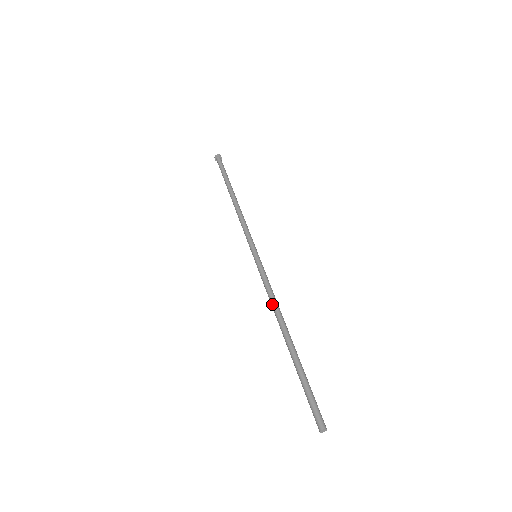
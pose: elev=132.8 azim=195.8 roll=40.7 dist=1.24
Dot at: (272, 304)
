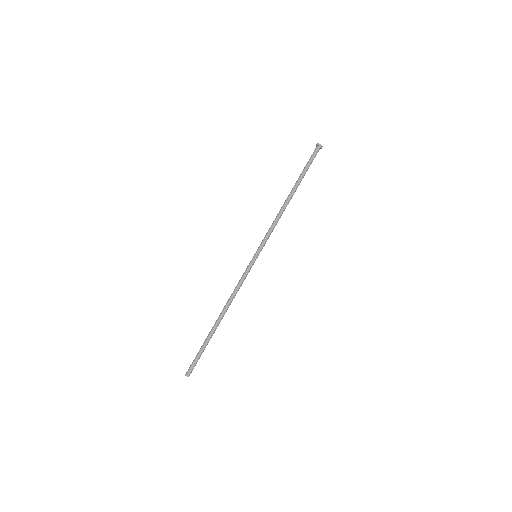
Dot at: occluded
